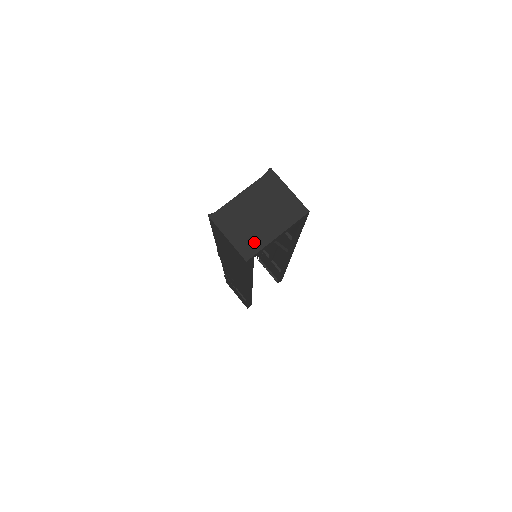
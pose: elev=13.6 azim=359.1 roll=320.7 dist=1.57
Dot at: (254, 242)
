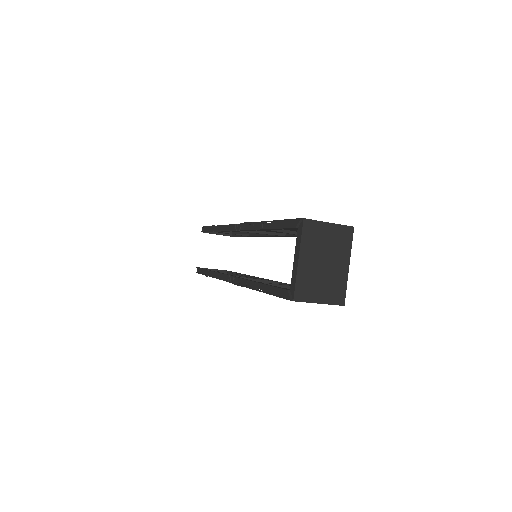
Dot at: (338, 287)
